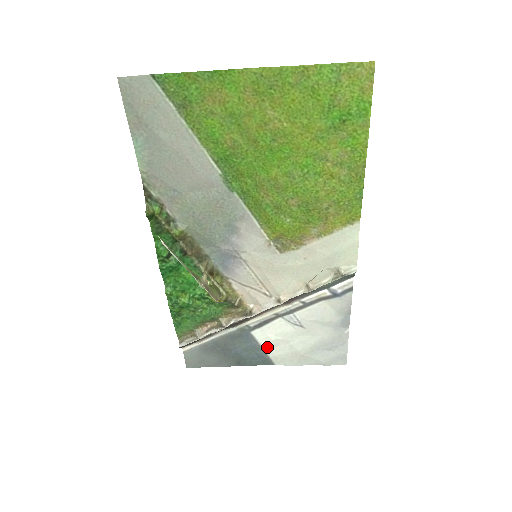
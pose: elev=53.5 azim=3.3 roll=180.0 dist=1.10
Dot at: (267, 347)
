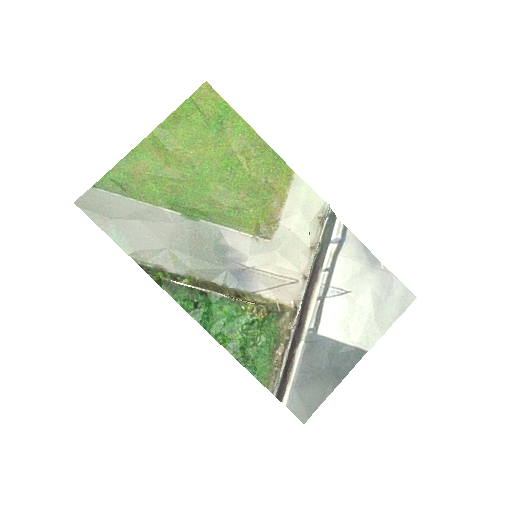
Dot at: (343, 338)
